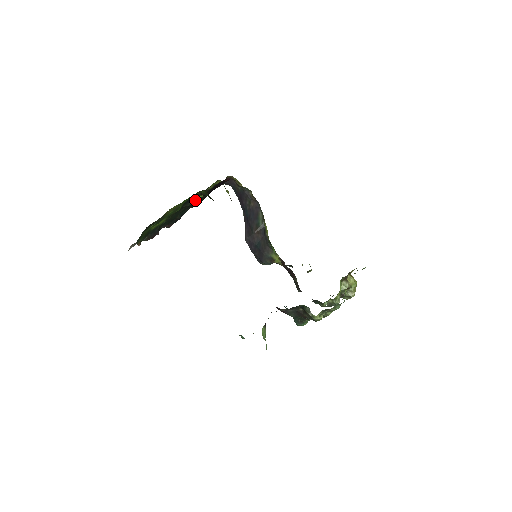
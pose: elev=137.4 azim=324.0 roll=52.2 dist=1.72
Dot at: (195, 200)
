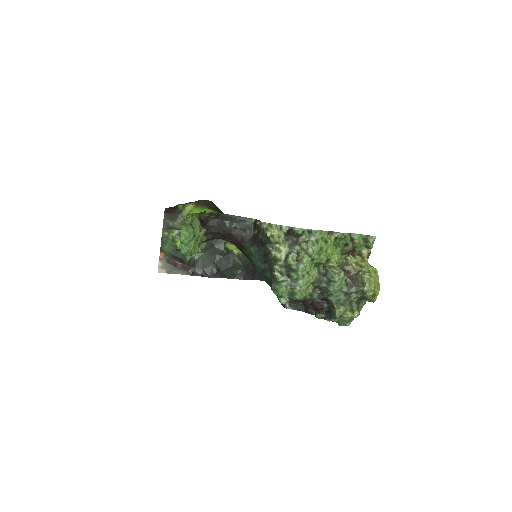
Dot at: (232, 254)
